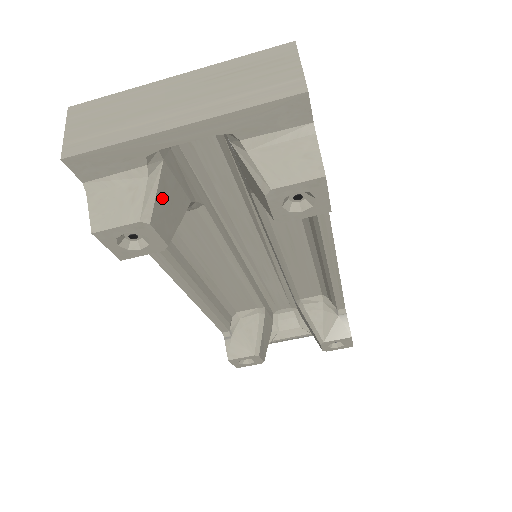
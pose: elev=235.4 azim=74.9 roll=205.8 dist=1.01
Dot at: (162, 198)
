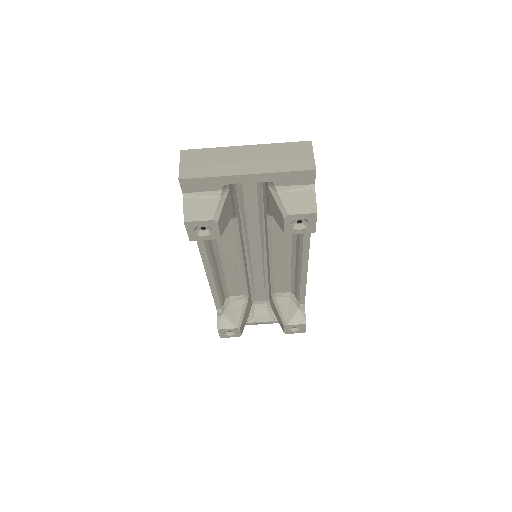
Dot at: (224, 209)
